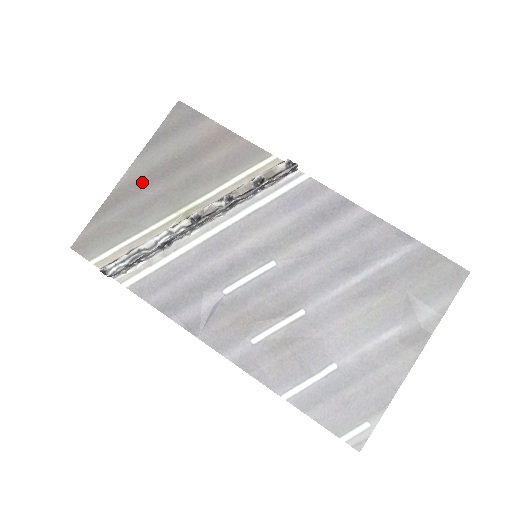
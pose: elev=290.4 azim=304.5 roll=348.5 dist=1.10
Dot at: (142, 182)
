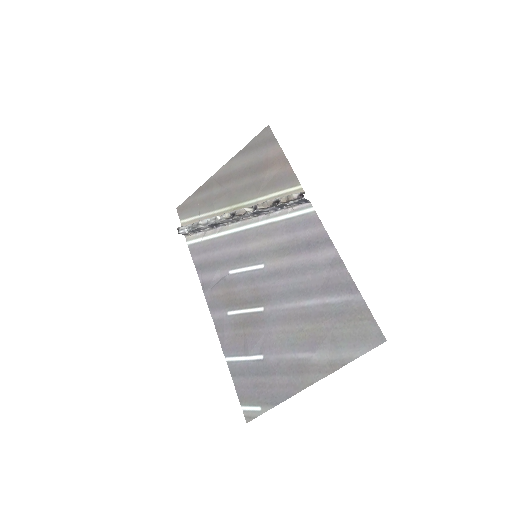
Dot at: (224, 178)
